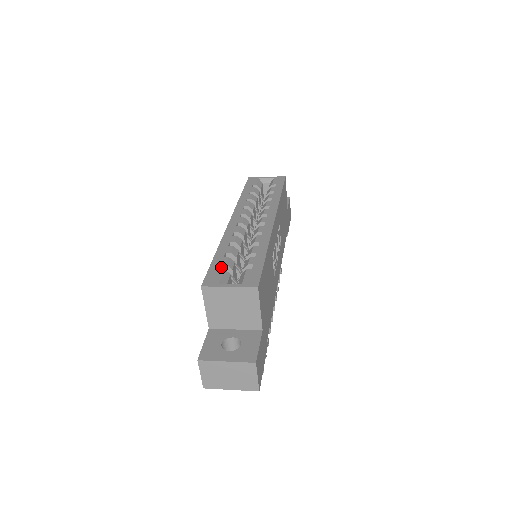
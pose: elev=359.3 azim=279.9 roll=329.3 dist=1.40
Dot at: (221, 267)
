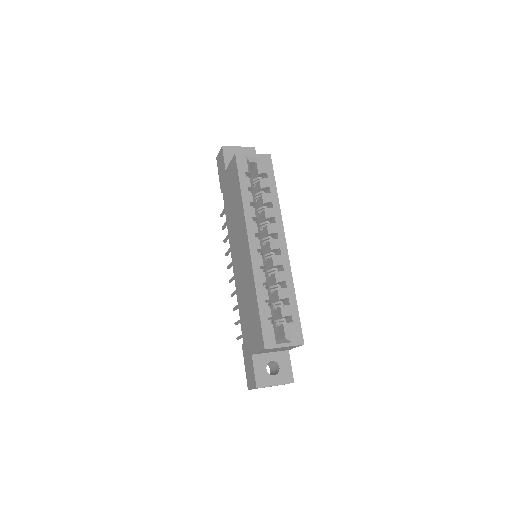
Dot at: (267, 318)
